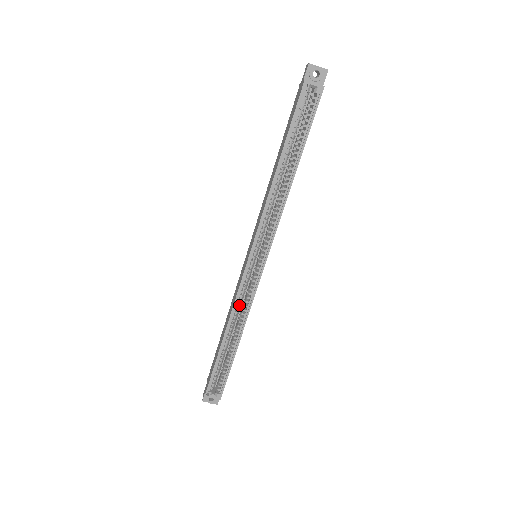
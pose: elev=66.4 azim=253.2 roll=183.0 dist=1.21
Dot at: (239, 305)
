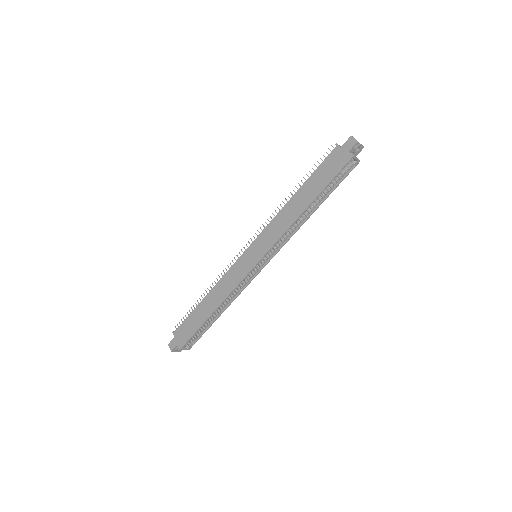
Dot at: (234, 290)
